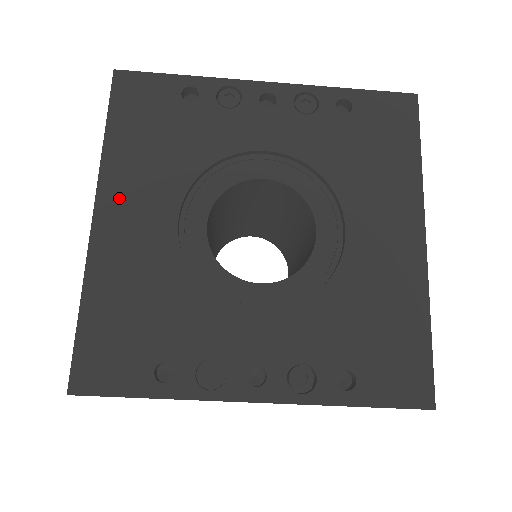
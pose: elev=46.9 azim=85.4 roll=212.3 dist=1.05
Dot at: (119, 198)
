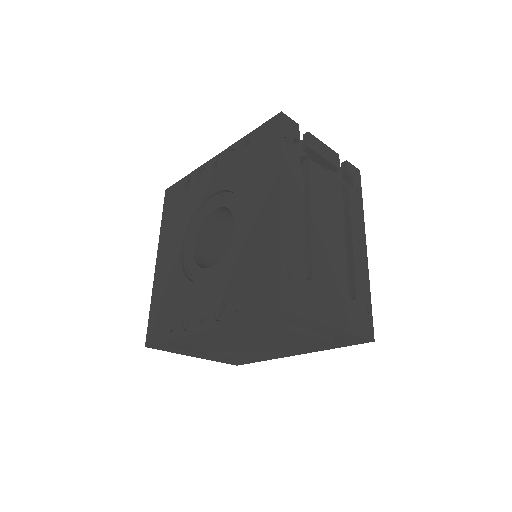
Dot at: (164, 249)
